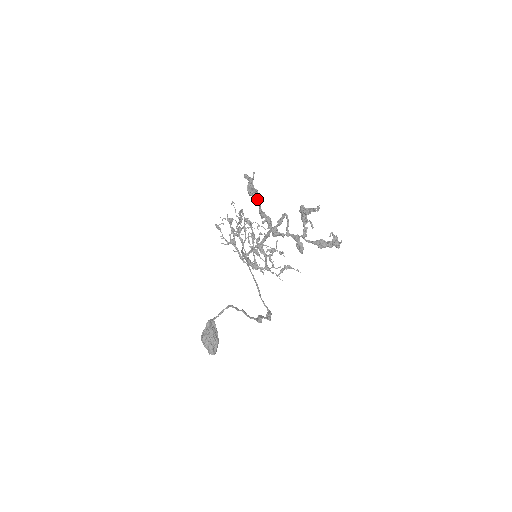
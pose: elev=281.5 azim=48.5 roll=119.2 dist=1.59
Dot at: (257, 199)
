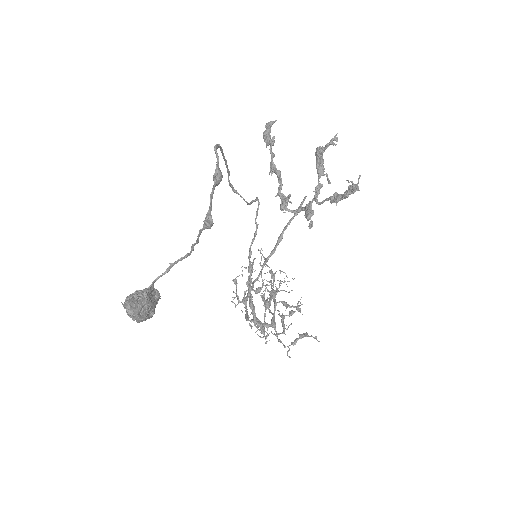
Dot at: (270, 143)
